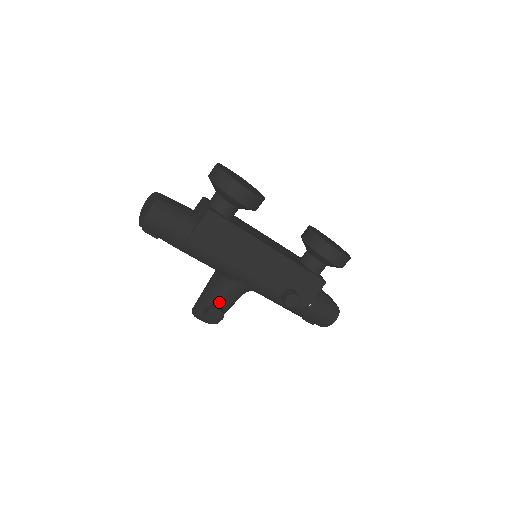
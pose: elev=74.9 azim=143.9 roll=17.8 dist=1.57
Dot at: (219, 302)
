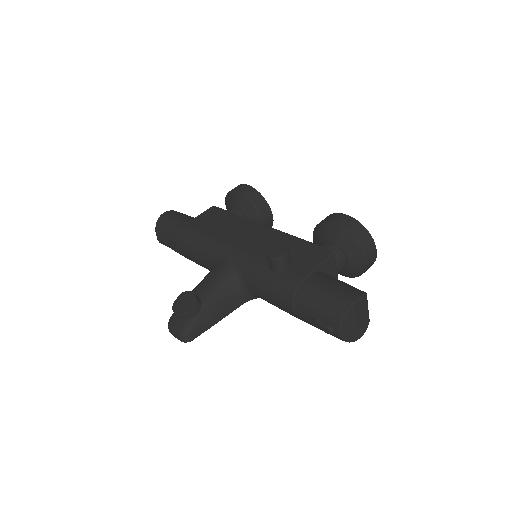
Dot at: (198, 290)
